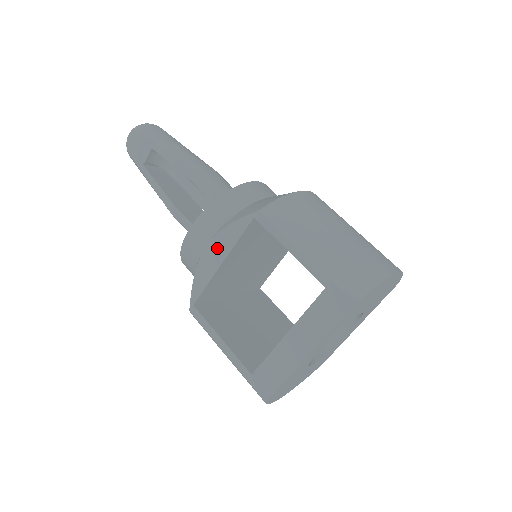
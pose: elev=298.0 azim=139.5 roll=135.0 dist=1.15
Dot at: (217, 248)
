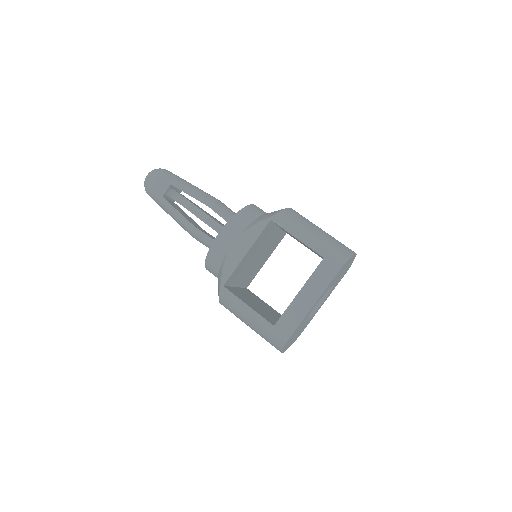
Dot at: (243, 243)
